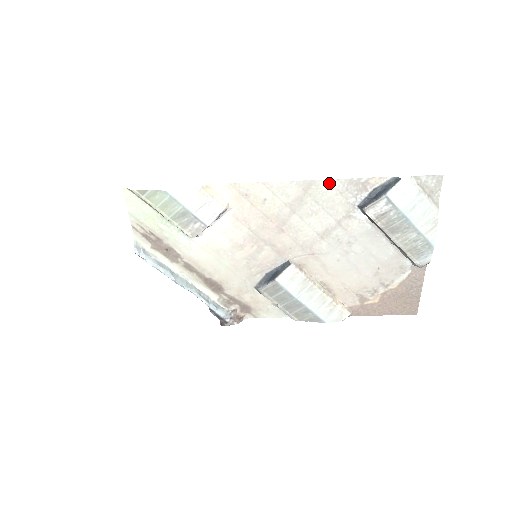
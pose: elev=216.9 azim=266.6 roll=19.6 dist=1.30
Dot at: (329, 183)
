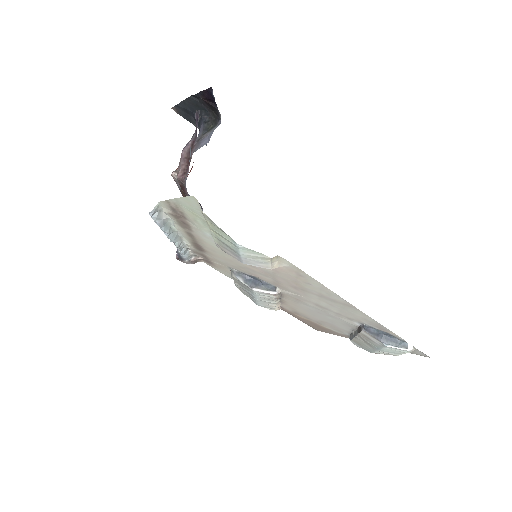
Dot at: (366, 316)
